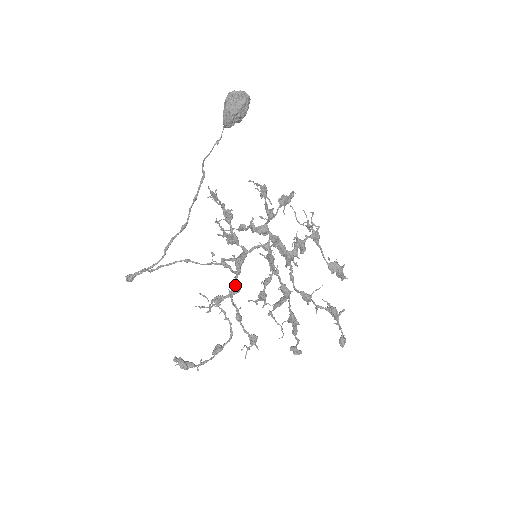
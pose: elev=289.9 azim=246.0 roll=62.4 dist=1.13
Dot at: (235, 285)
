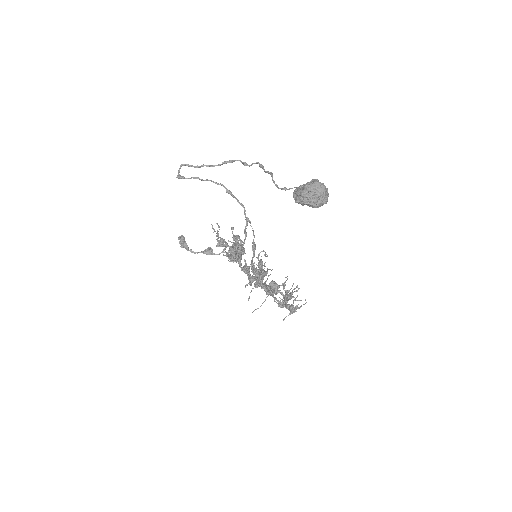
Dot at: occluded
